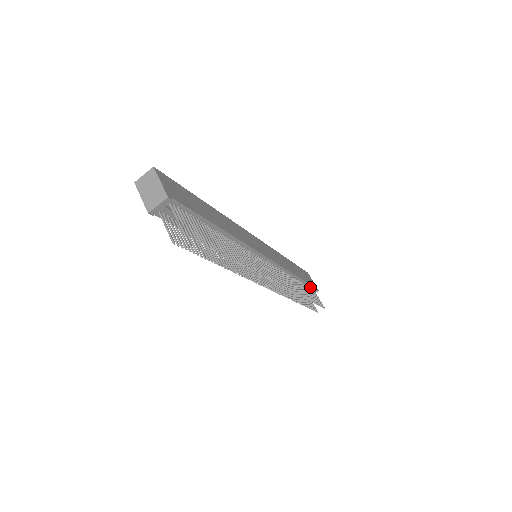
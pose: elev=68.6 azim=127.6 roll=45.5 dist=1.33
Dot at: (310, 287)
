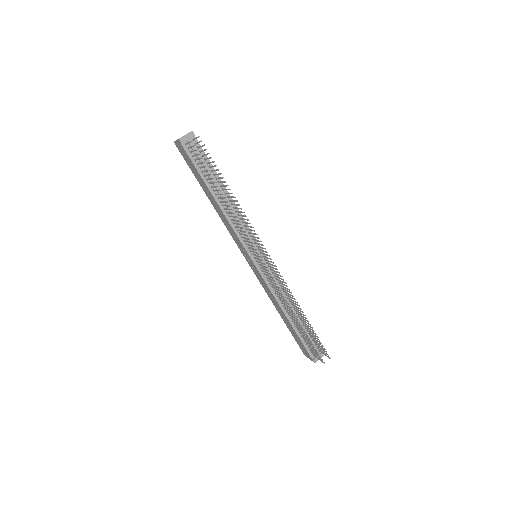
Dot at: occluded
